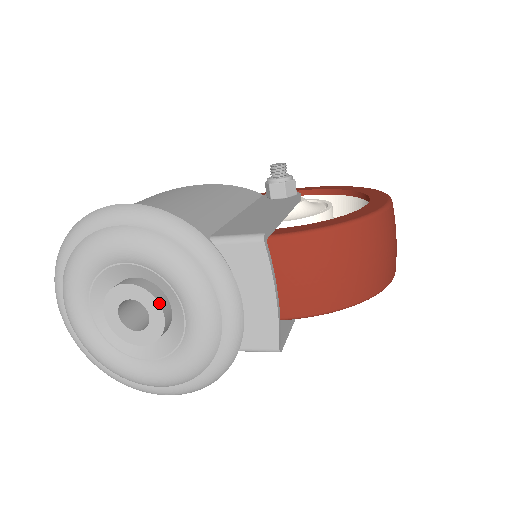
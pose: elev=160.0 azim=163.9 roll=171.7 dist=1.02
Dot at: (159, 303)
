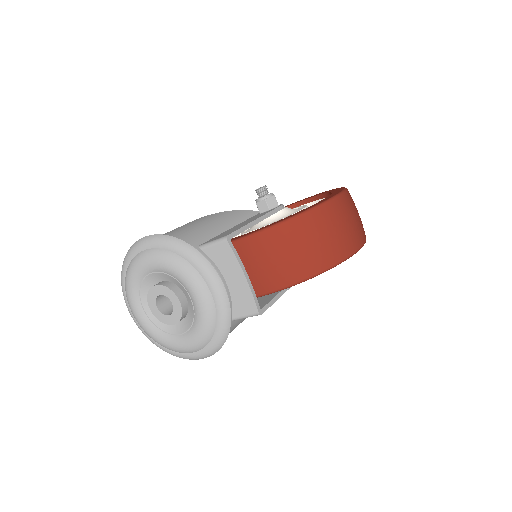
Dot at: (175, 294)
